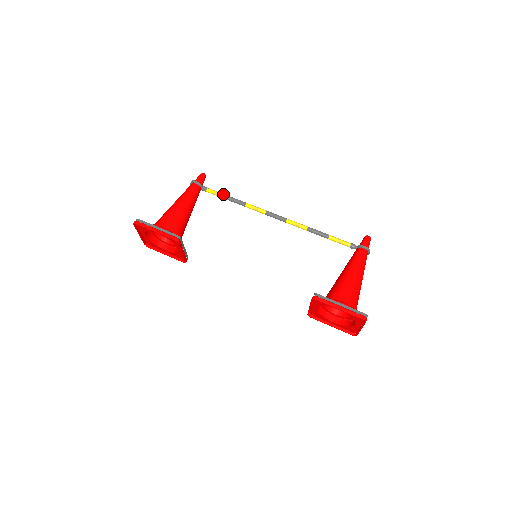
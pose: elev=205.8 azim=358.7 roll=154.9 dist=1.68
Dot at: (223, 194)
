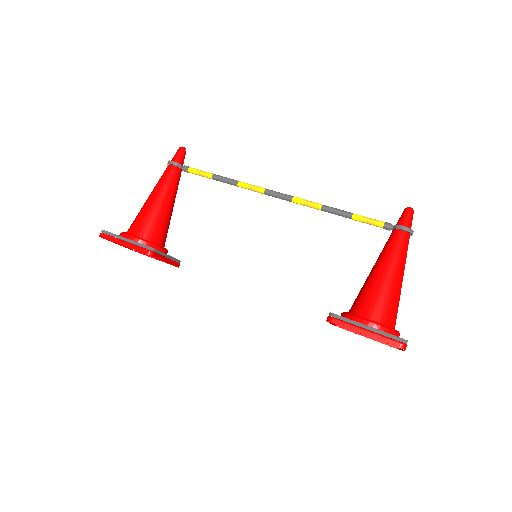
Dot at: (208, 173)
